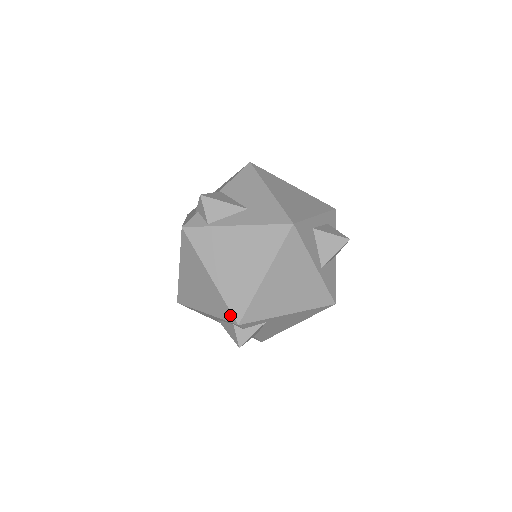
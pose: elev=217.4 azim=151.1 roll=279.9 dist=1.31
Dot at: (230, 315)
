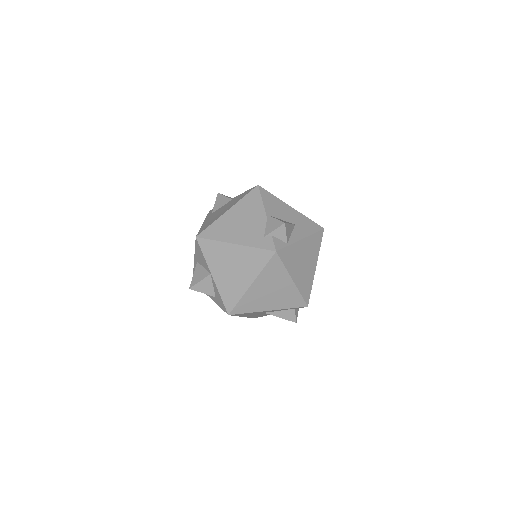
Dot at: (302, 302)
